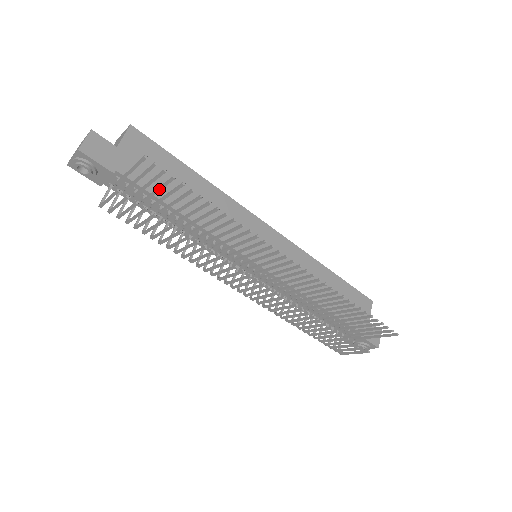
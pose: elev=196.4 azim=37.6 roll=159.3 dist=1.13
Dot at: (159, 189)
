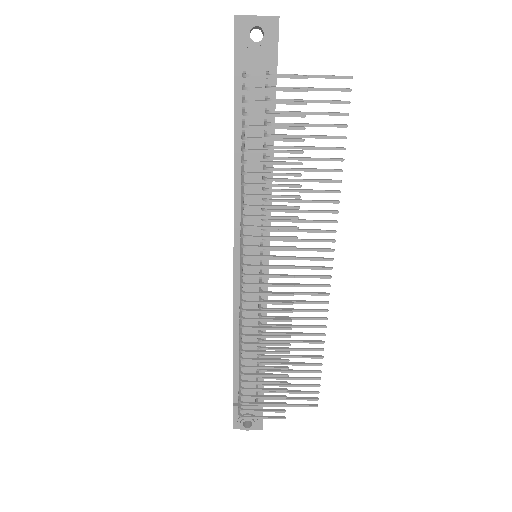
Dot at: (315, 113)
